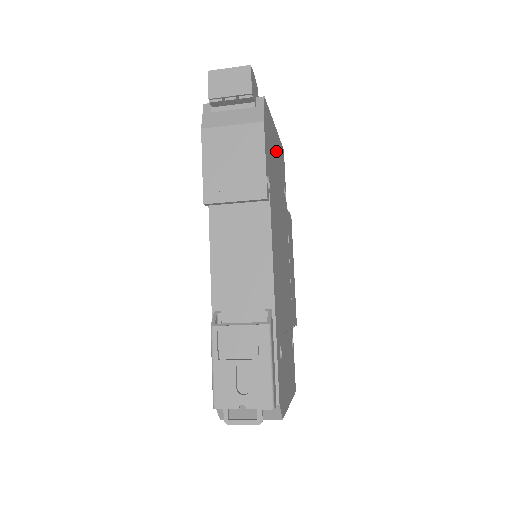
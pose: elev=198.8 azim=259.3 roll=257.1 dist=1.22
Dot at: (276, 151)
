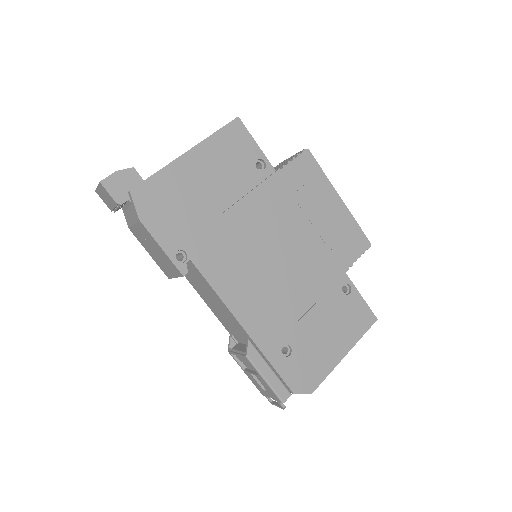
Dot at: (201, 175)
